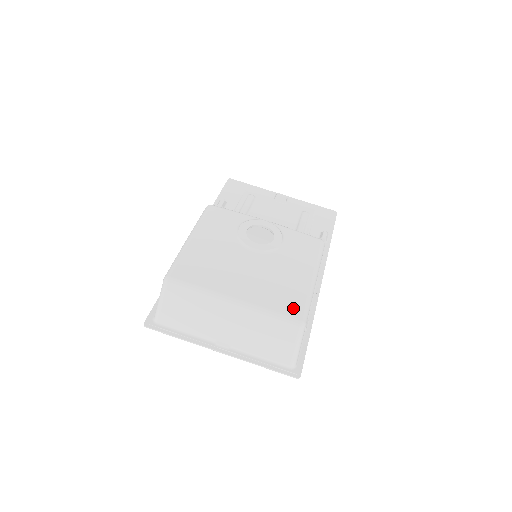
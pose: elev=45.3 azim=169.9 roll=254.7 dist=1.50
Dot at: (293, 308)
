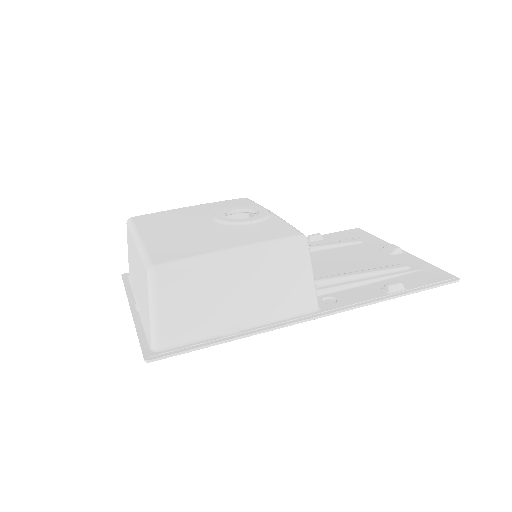
Dot at: (165, 256)
